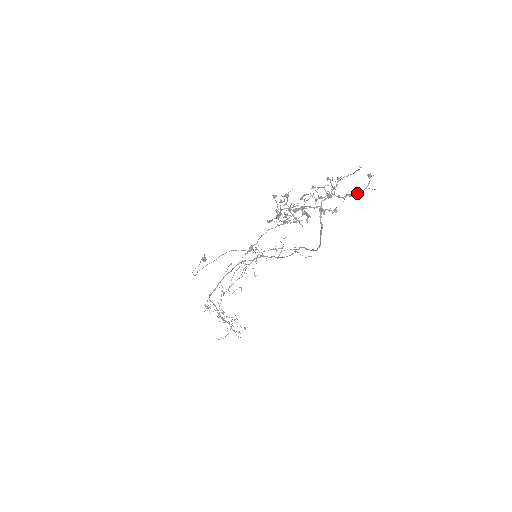
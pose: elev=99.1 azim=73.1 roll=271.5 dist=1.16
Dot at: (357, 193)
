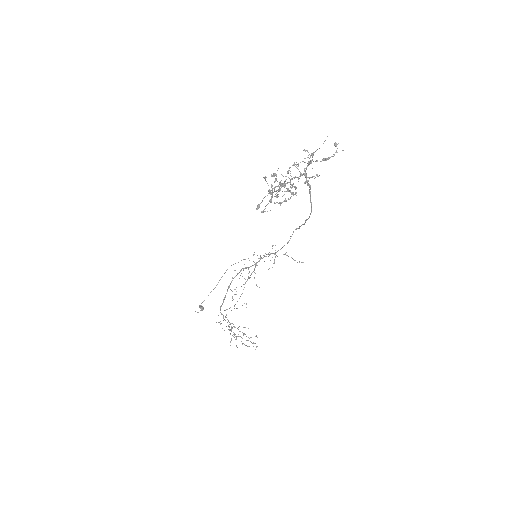
Dot at: (330, 157)
